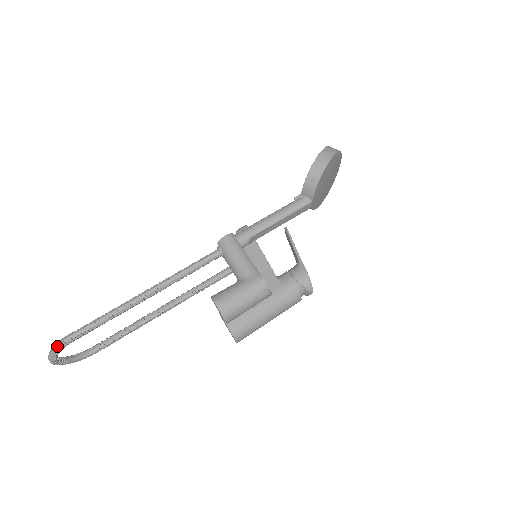
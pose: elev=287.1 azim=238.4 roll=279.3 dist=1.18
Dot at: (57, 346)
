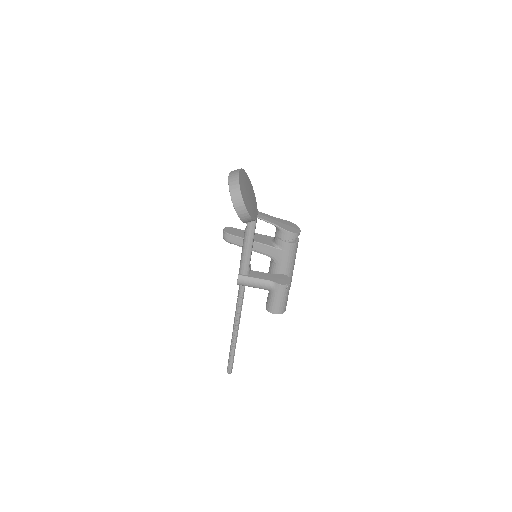
Dot at: (229, 373)
